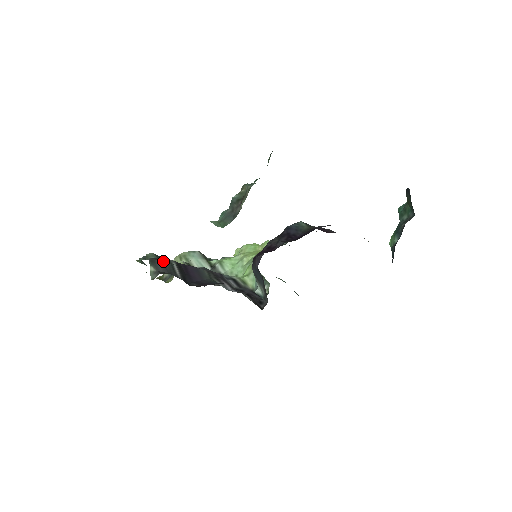
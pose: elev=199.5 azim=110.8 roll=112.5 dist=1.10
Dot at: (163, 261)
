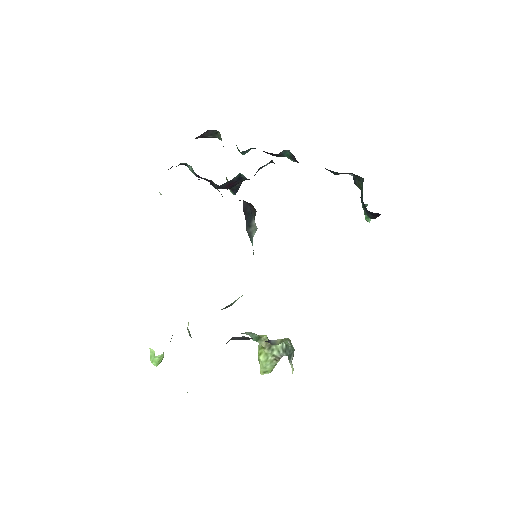
Dot at: occluded
